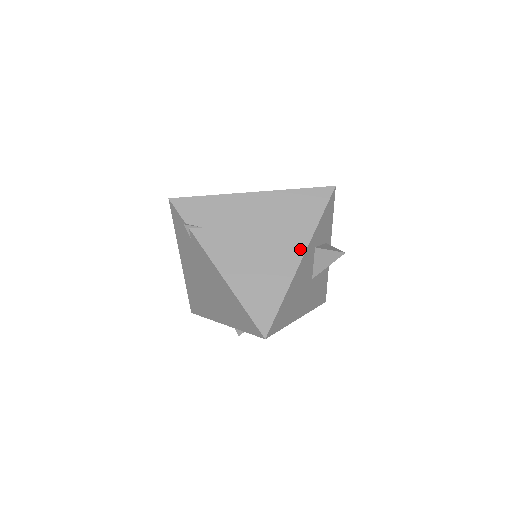
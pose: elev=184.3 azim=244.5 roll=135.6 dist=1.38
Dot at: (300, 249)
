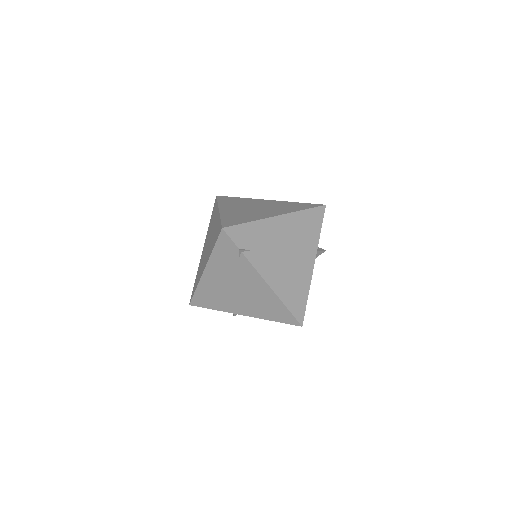
Dot at: (313, 257)
